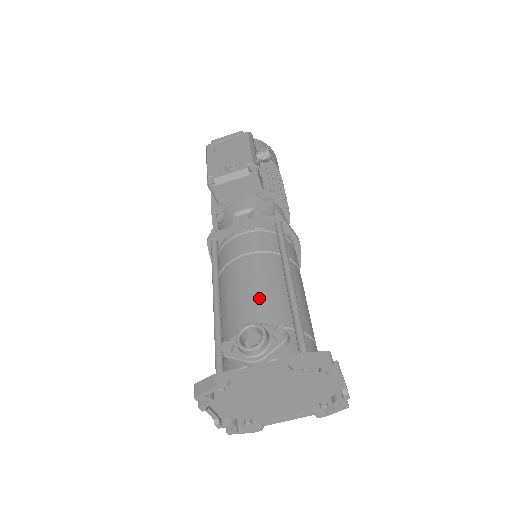
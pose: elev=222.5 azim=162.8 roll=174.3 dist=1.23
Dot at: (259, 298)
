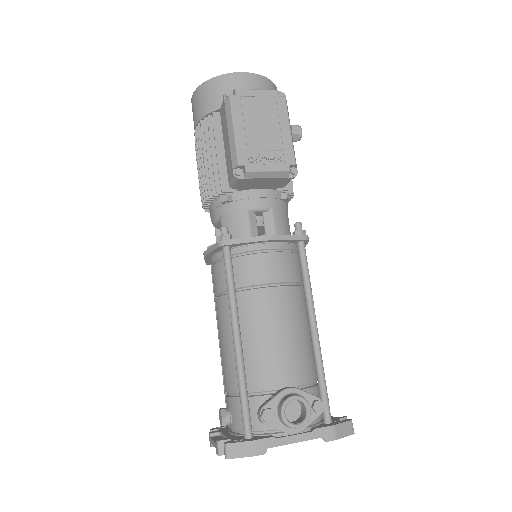
Dot at: (289, 349)
